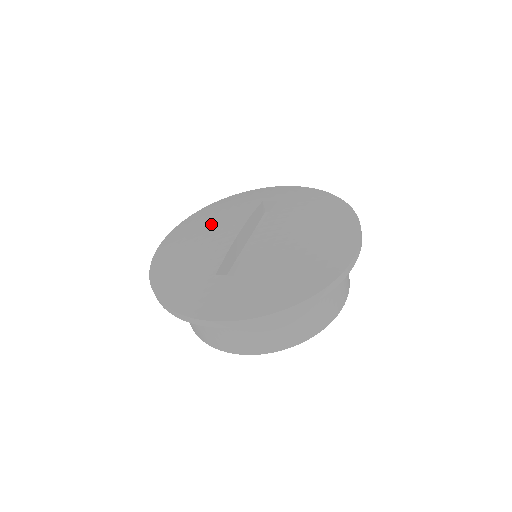
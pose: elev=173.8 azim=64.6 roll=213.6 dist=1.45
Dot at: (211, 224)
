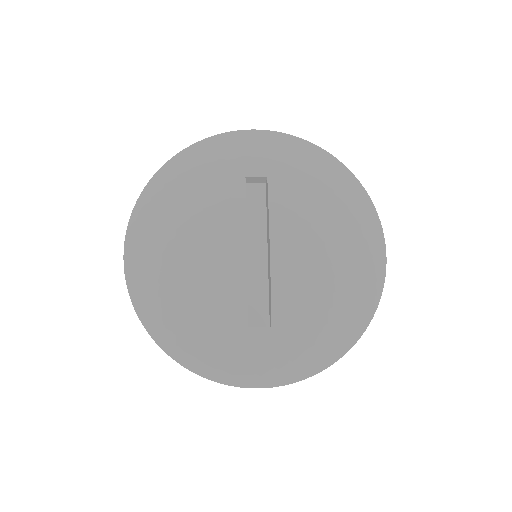
Dot at: (194, 232)
